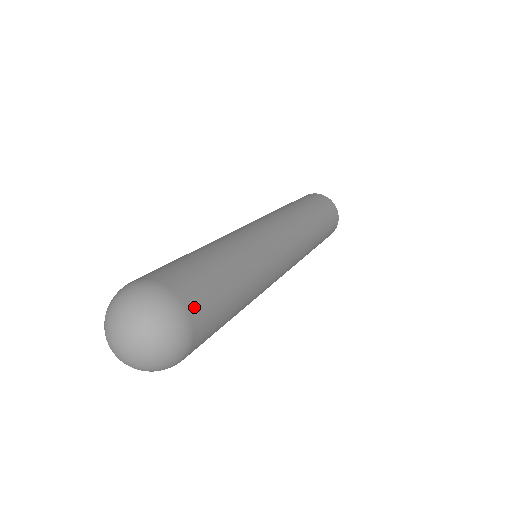
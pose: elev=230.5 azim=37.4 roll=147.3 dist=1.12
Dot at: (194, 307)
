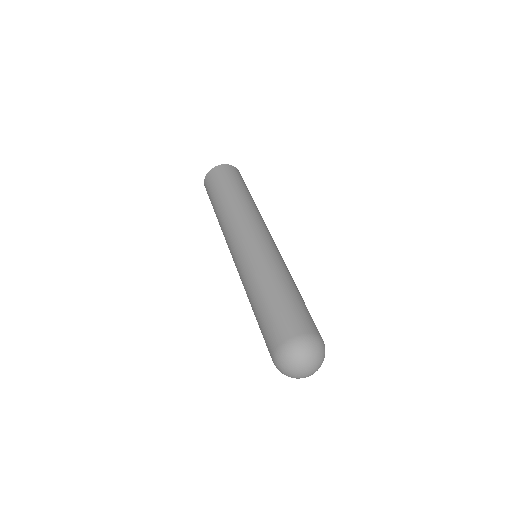
Dot at: (317, 331)
